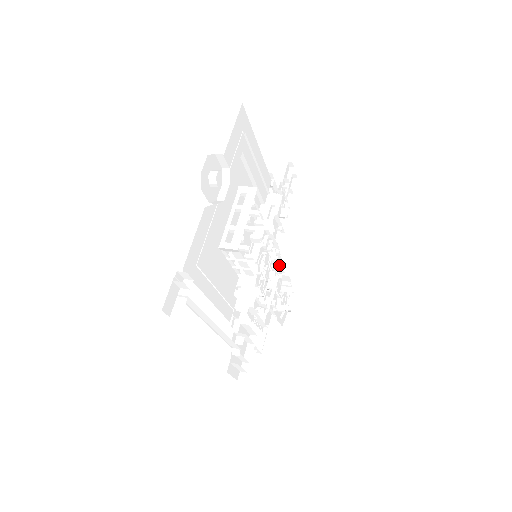
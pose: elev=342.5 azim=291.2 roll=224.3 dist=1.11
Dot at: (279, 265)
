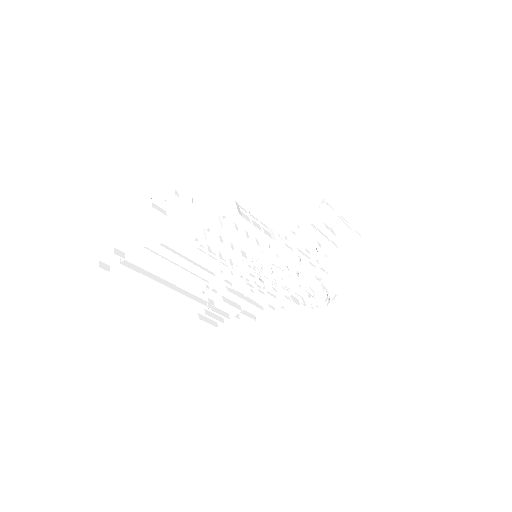
Dot at: (315, 270)
